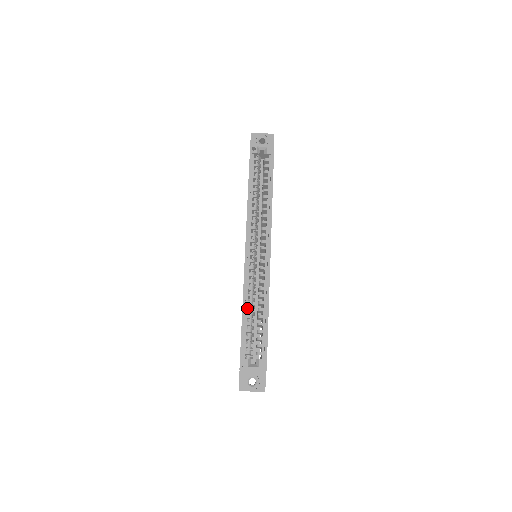
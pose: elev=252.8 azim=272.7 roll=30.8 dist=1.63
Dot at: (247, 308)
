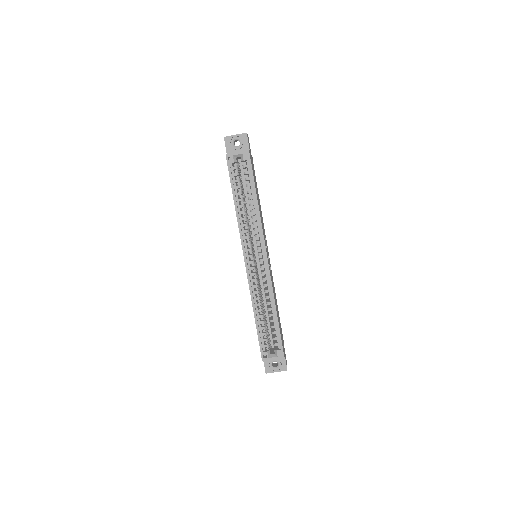
Dot at: (257, 310)
